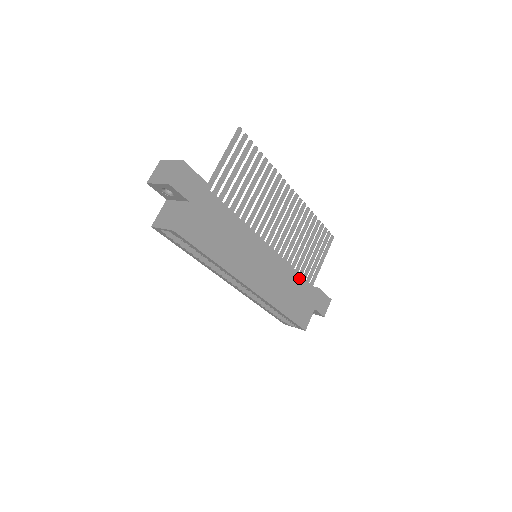
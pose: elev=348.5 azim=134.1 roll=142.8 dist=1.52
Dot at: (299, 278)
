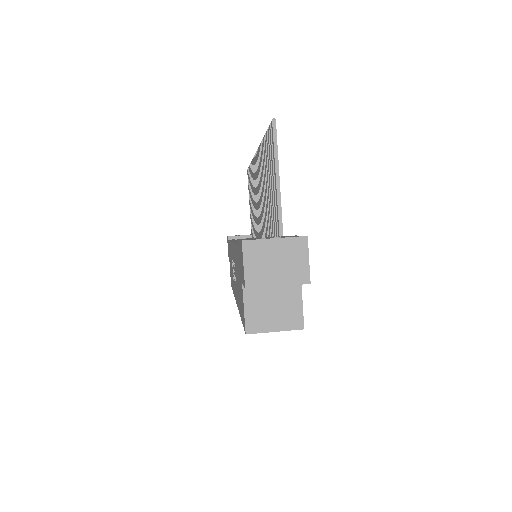
Dot at: occluded
